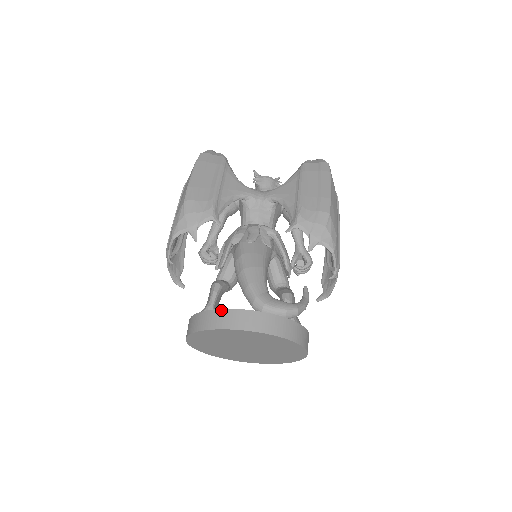
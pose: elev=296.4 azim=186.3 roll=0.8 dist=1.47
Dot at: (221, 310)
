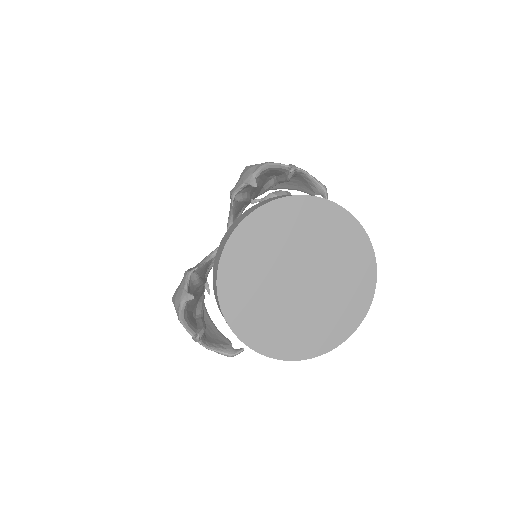
Dot at: (213, 268)
